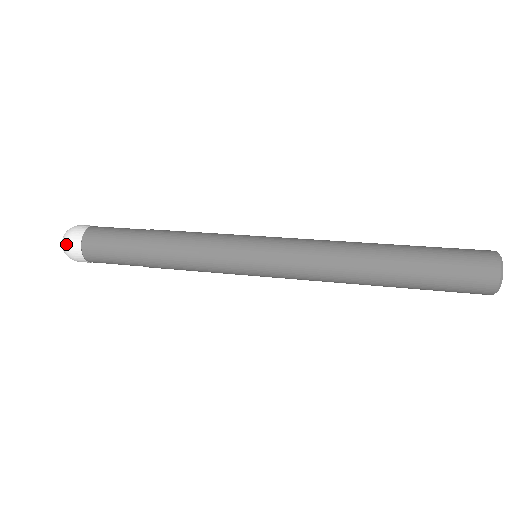
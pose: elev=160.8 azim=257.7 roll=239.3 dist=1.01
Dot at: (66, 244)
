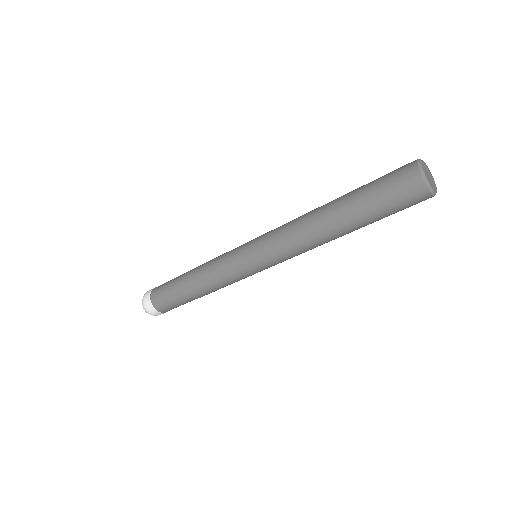
Dot at: (143, 302)
